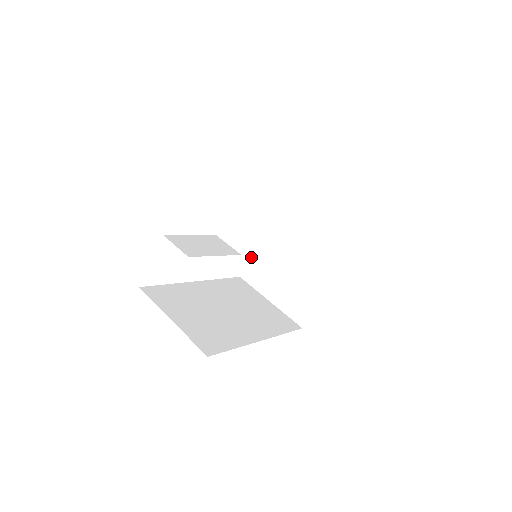
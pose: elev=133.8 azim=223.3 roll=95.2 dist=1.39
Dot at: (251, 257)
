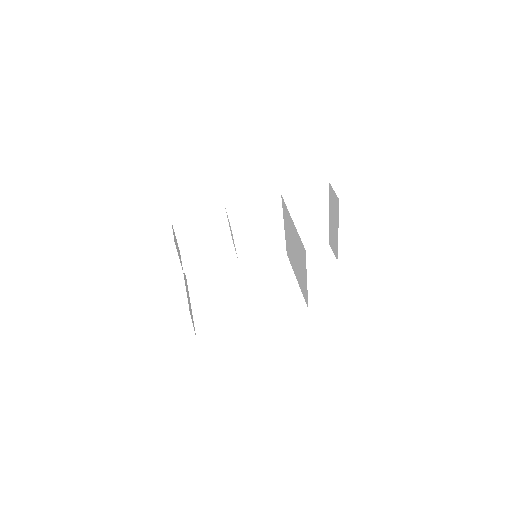
Dot at: (286, 241)
